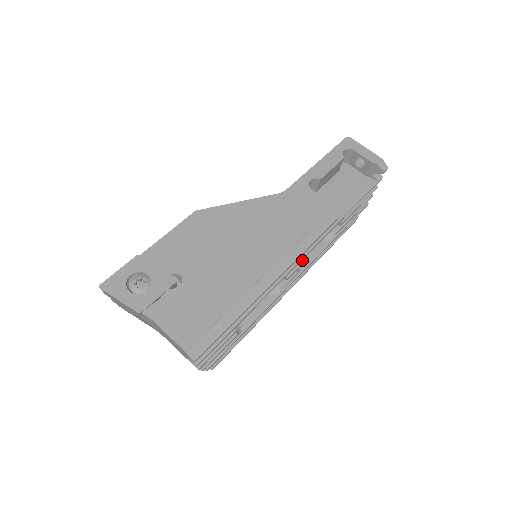
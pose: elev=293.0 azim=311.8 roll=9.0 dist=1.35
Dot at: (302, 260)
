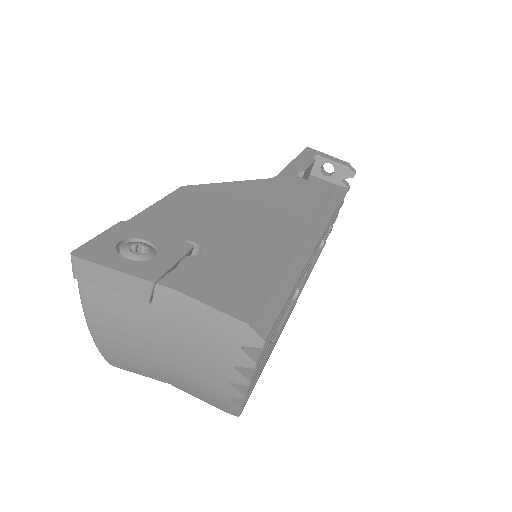
Dot at: occluded
